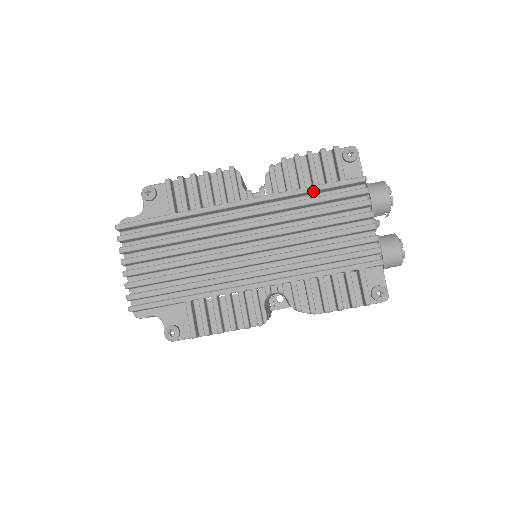
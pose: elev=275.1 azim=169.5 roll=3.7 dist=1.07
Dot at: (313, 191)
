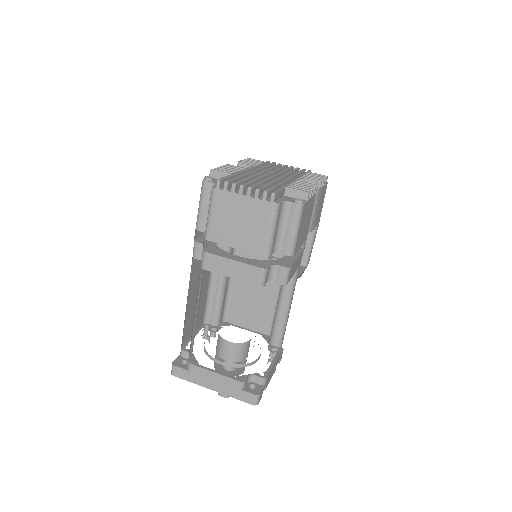
Dot at: (262, 165)
